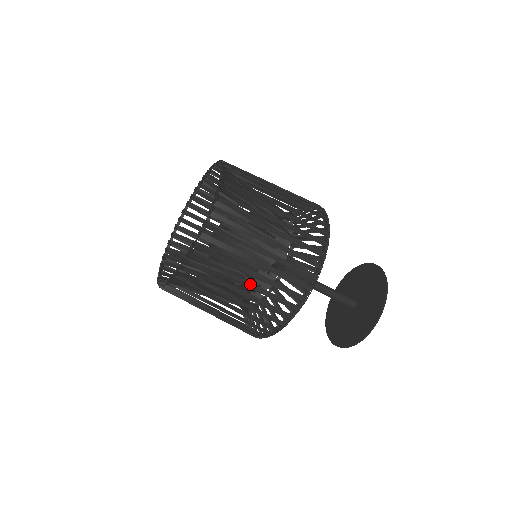
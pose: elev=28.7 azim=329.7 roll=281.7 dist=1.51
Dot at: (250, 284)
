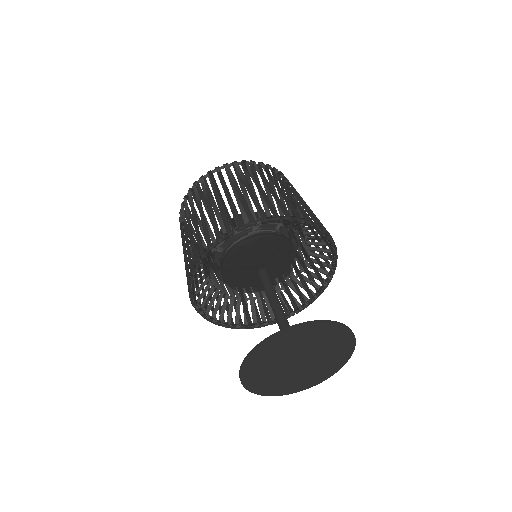
Dot at: (260, 189)
